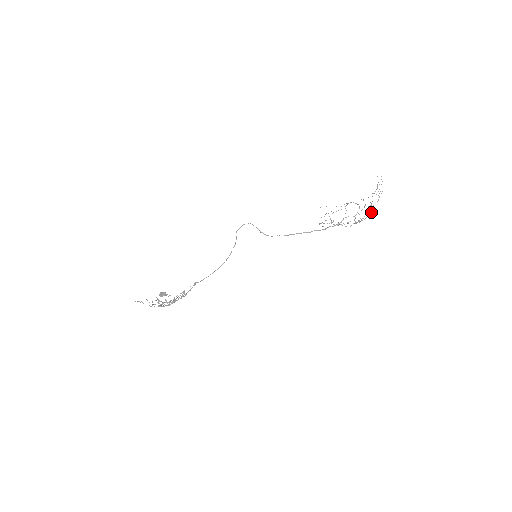
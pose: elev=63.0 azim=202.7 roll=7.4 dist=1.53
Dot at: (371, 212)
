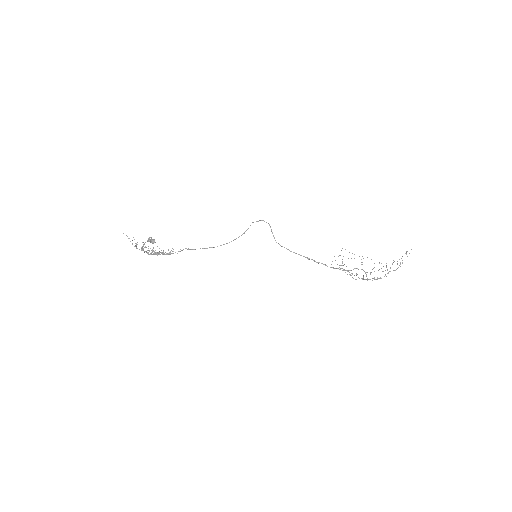
Dot at: occluded
